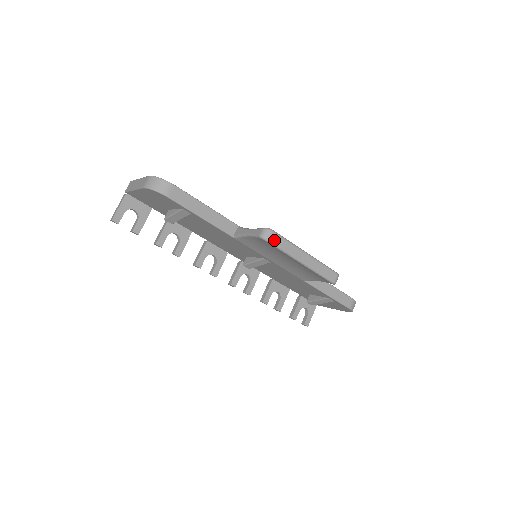
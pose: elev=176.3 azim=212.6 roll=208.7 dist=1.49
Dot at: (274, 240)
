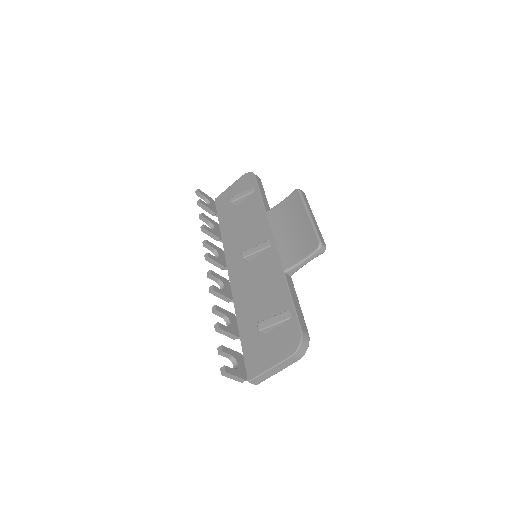
Dot at: (303, 194)
